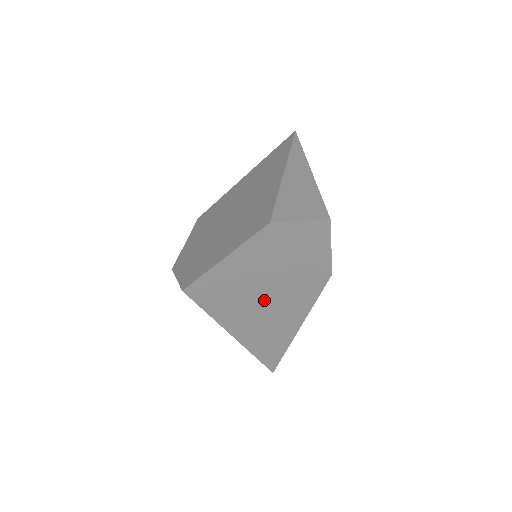
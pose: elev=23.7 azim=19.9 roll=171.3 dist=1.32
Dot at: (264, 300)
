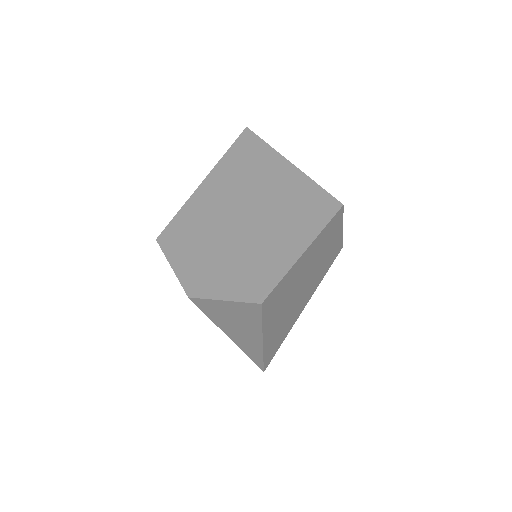
Dot at: (300, 290)
